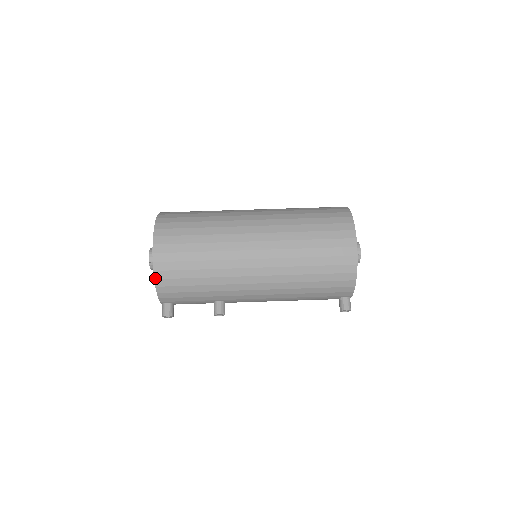
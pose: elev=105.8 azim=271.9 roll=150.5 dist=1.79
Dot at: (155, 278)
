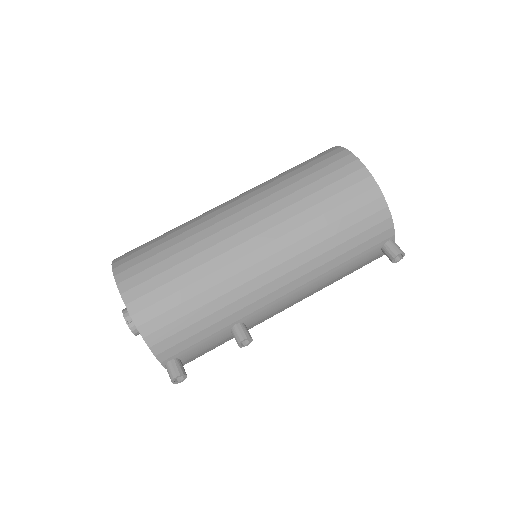
Dot at: (137, 325)
